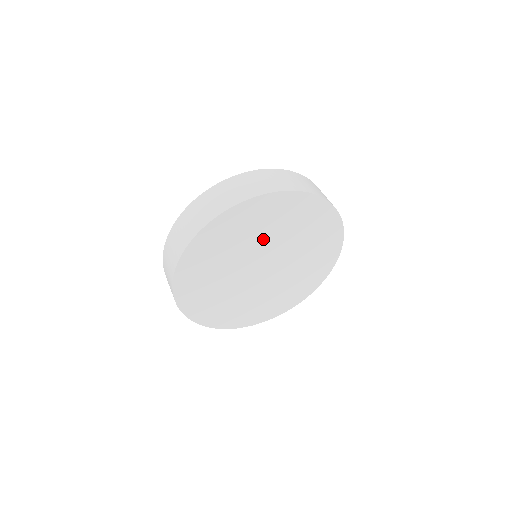
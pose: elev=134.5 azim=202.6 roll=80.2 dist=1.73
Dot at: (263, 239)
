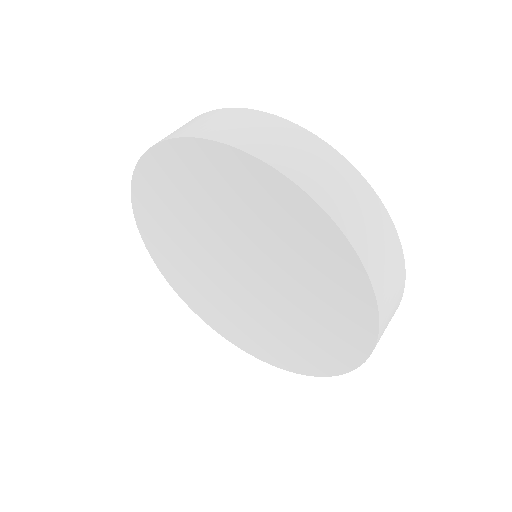
Dot at: (232, 225)
